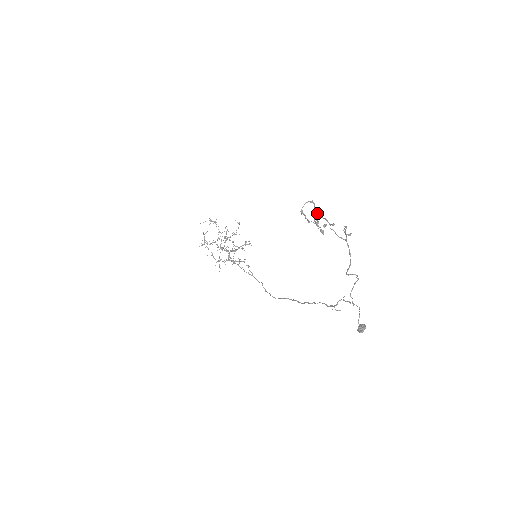
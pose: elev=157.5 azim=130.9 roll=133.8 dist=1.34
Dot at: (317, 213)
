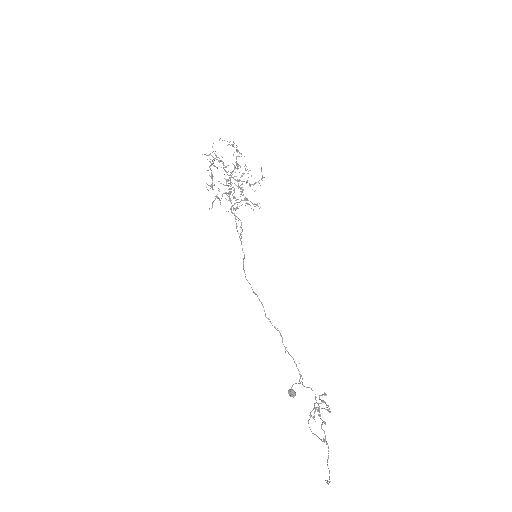
Dot at: (325, 424)
